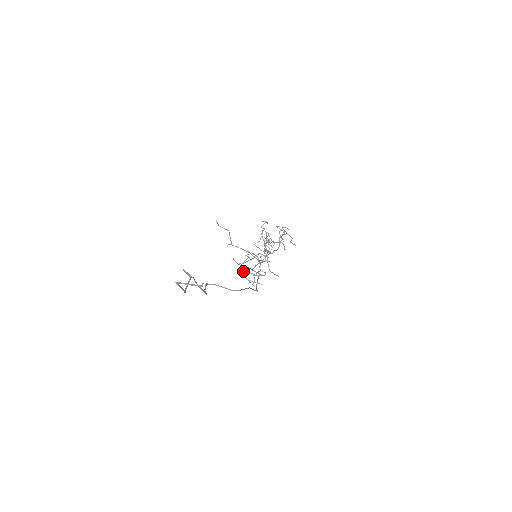
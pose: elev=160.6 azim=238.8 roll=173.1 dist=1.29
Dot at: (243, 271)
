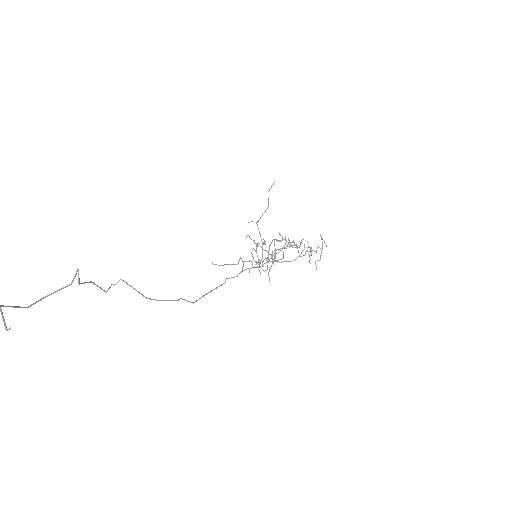
Dot at: (255, 250)
